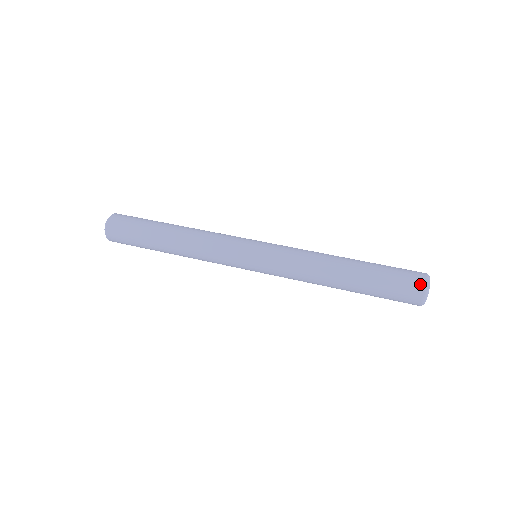
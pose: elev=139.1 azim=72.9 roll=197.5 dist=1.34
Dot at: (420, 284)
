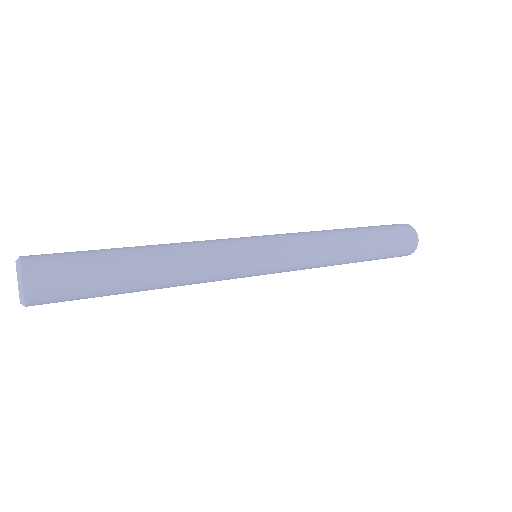
Dot at: (400, 224)
